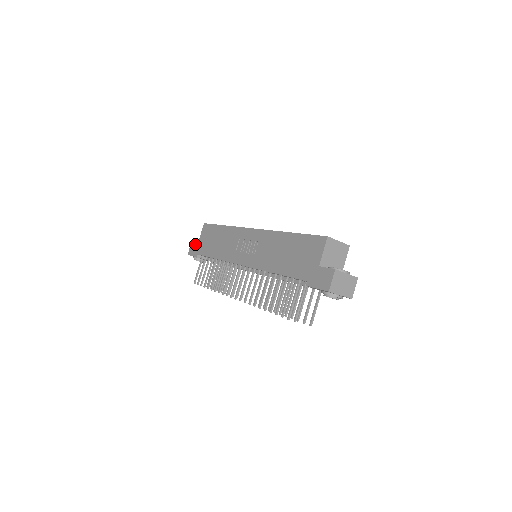
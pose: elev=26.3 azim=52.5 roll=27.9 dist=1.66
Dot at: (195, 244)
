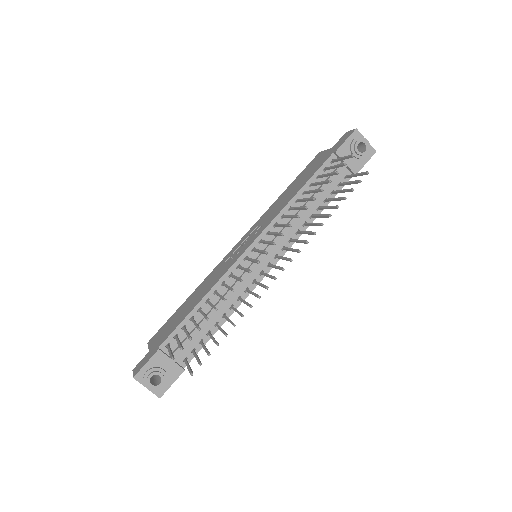
Dot at: (144, 357)
